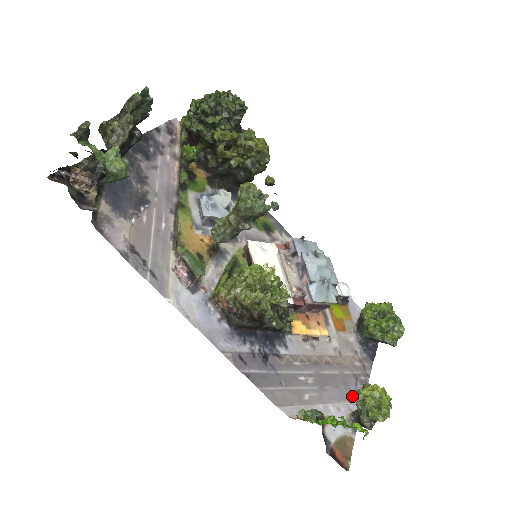
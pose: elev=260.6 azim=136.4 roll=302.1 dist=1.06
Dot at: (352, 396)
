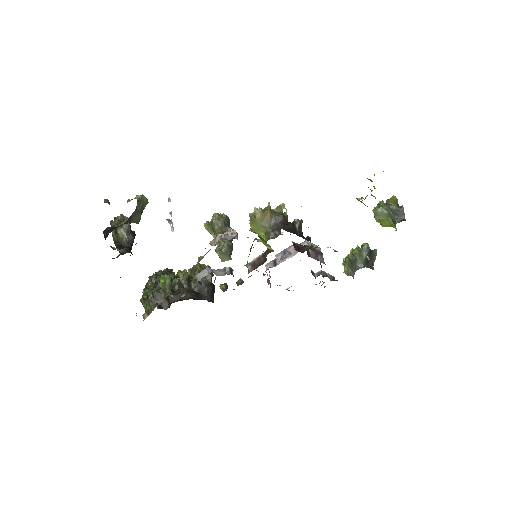
Dot at: occluded
